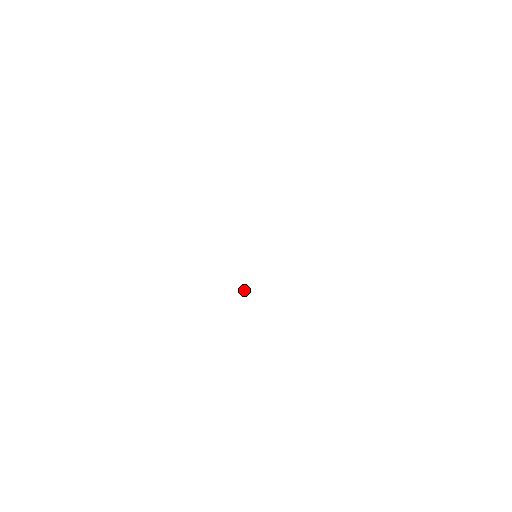
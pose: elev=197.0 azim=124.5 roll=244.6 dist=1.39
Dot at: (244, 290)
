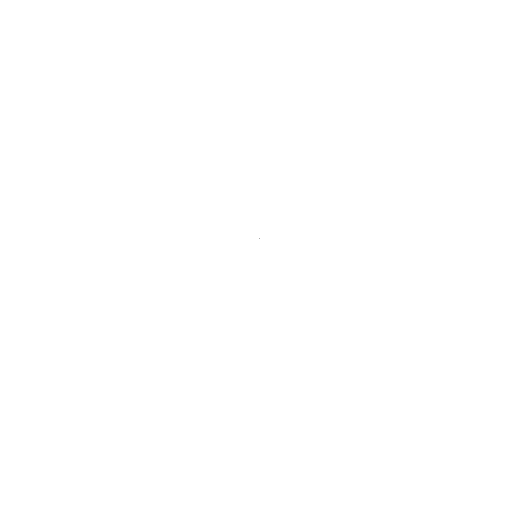
Dot at: occluded
